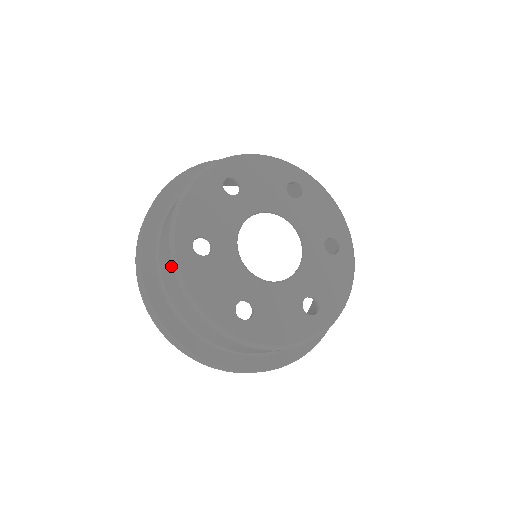
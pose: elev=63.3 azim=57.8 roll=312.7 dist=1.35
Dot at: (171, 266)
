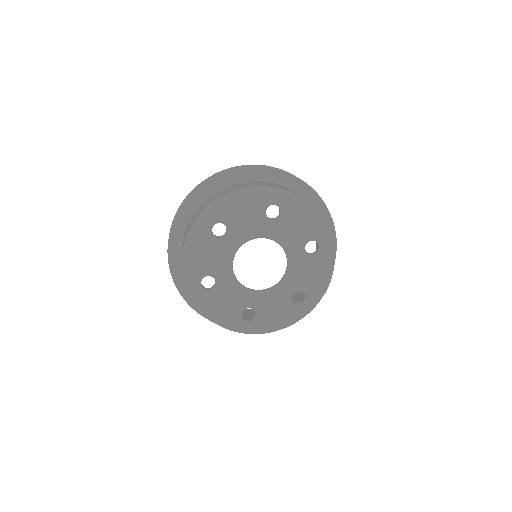
Dot at: (191, 299)
